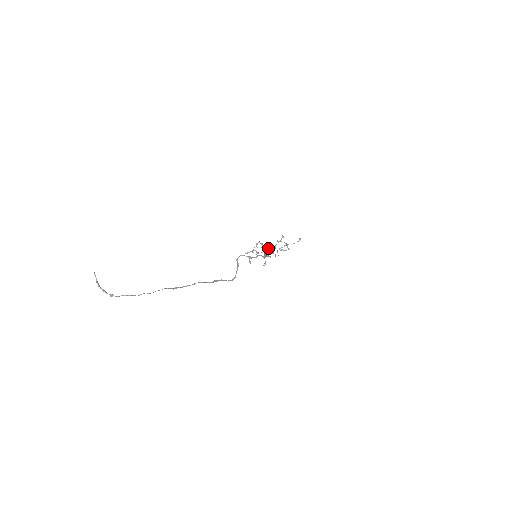
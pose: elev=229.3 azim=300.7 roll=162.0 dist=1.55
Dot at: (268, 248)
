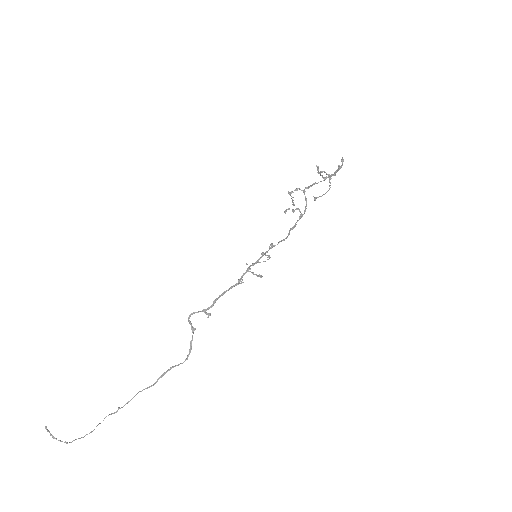
Dot at: occluded
